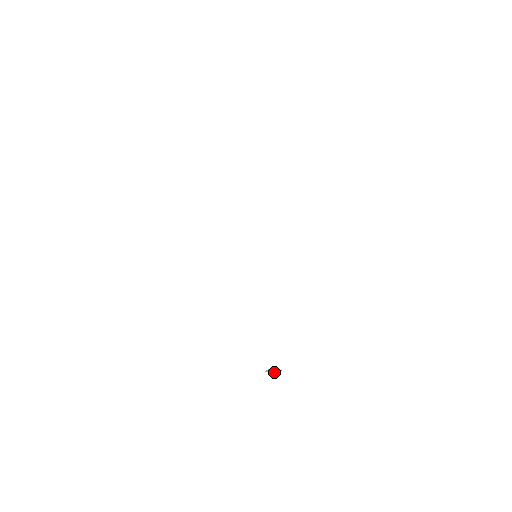
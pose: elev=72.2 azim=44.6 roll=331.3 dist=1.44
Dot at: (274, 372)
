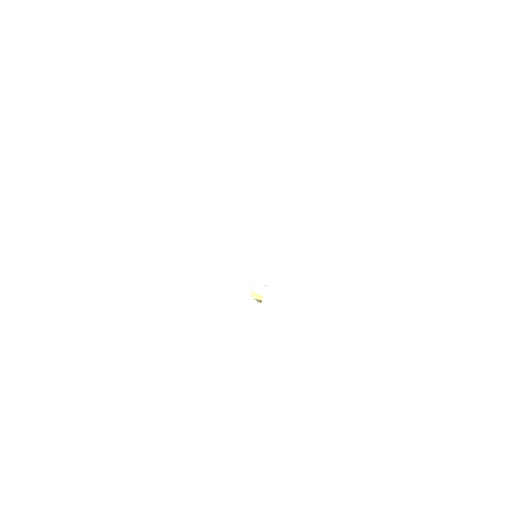
Dot at: (255, 297)
